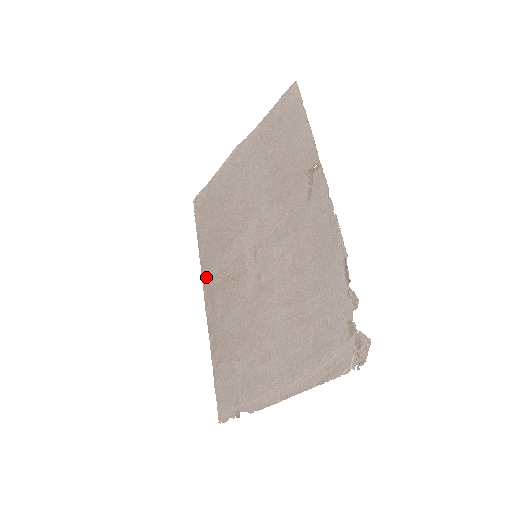
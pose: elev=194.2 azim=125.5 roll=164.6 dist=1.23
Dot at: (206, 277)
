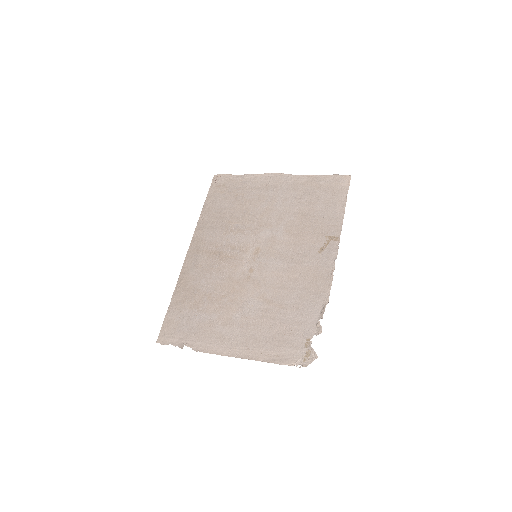
Dot at: (198, 238)
